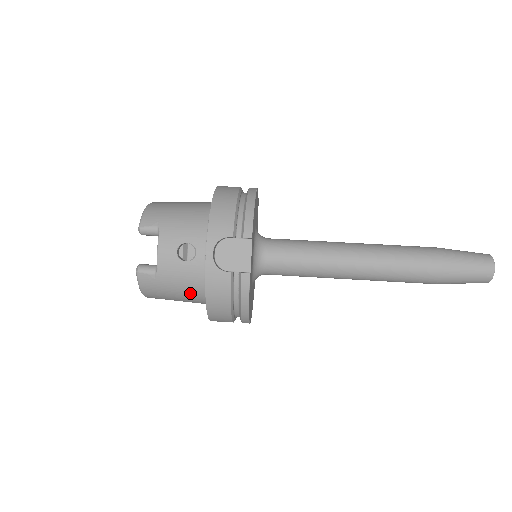
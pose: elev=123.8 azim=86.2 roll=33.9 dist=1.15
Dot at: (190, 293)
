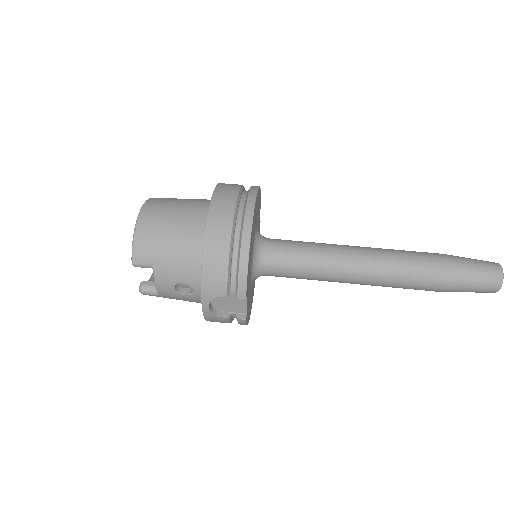
Dot at: occluded
